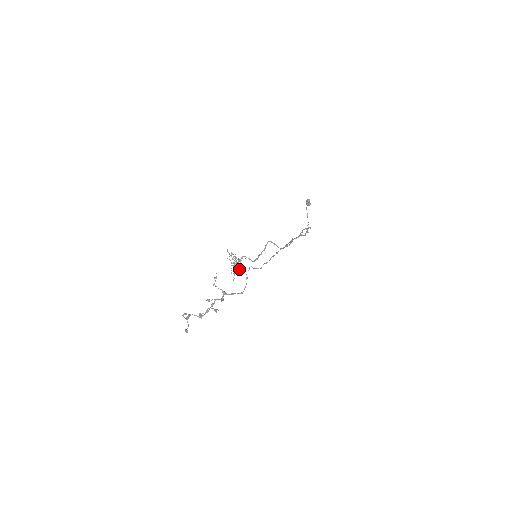
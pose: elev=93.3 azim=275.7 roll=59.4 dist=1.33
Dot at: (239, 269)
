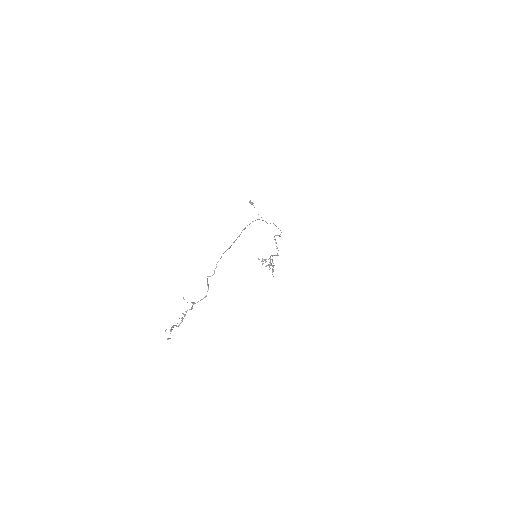
Dot at: (273, 267)
